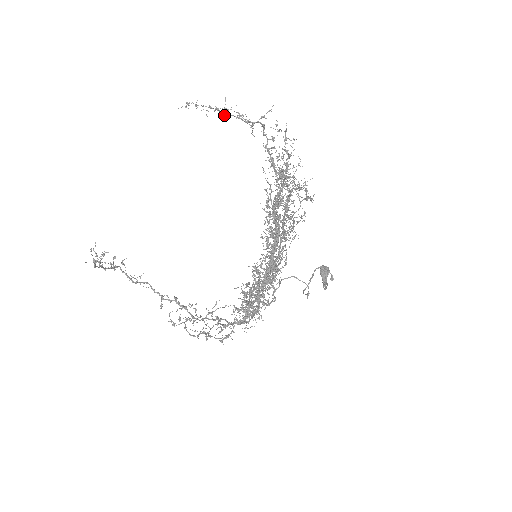
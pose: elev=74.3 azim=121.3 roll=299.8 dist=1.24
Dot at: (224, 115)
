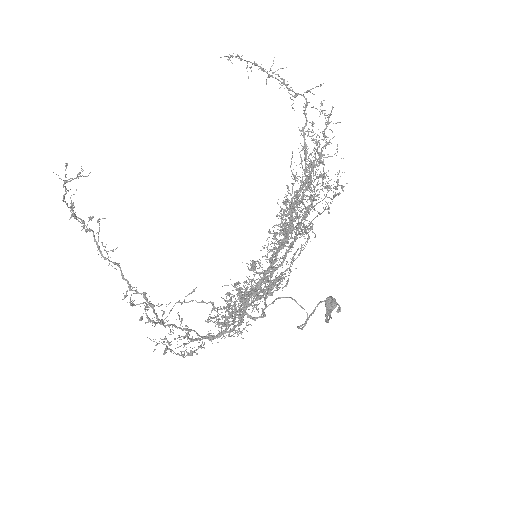
Dot at: (267, 77)
